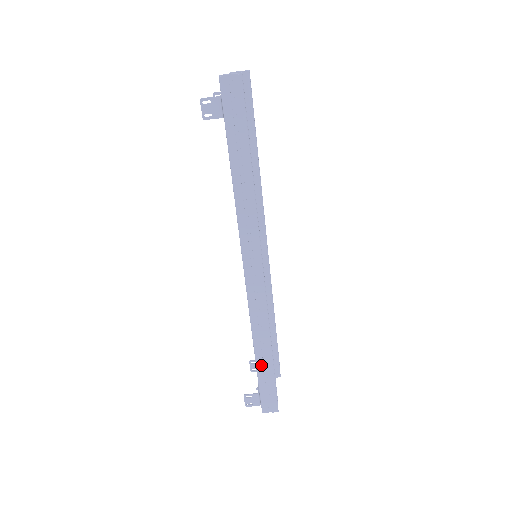
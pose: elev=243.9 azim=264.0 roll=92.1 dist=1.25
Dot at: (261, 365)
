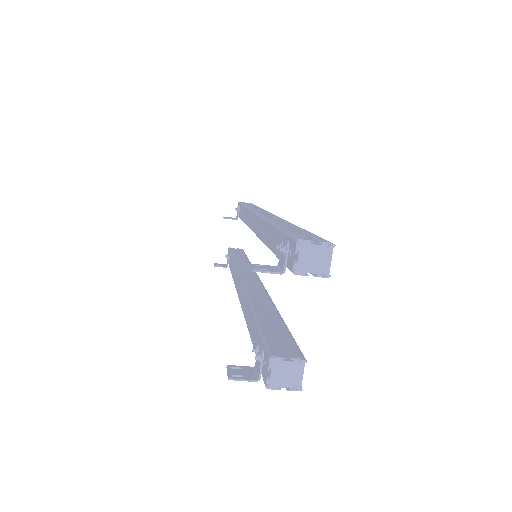
Dot at: occluded
